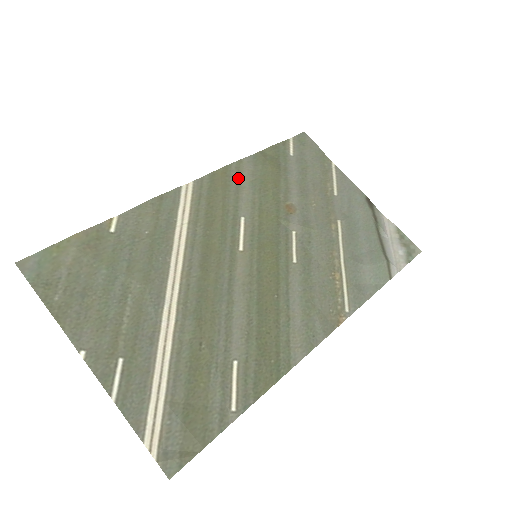
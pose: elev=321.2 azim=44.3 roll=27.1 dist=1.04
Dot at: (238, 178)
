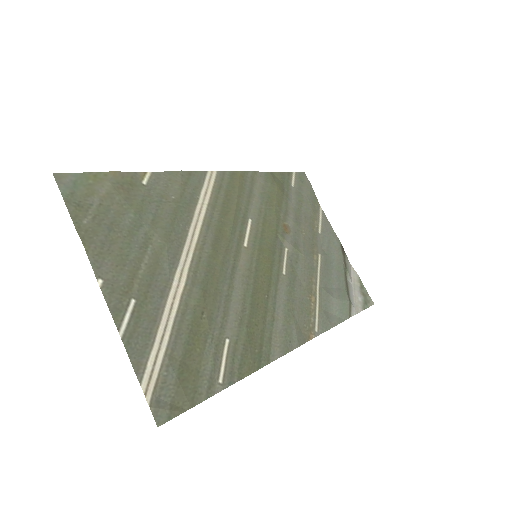
Dot at: (252, 185)
